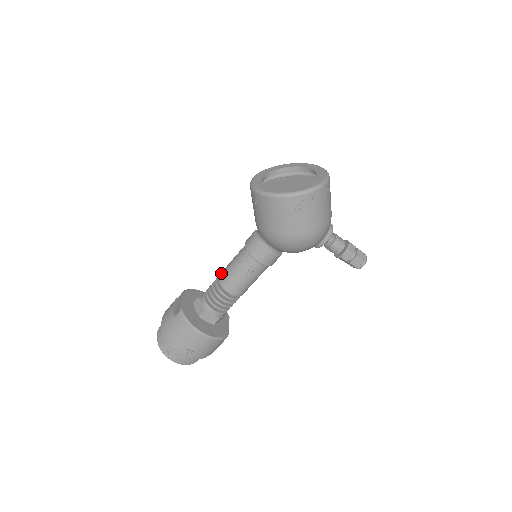
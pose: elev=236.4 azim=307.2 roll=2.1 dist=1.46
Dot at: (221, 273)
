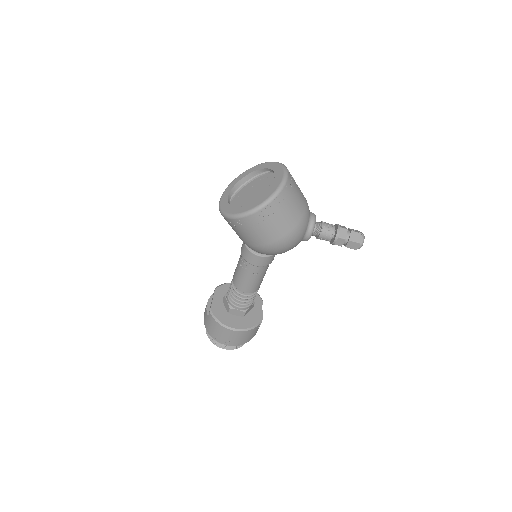
Dot at: occluded
